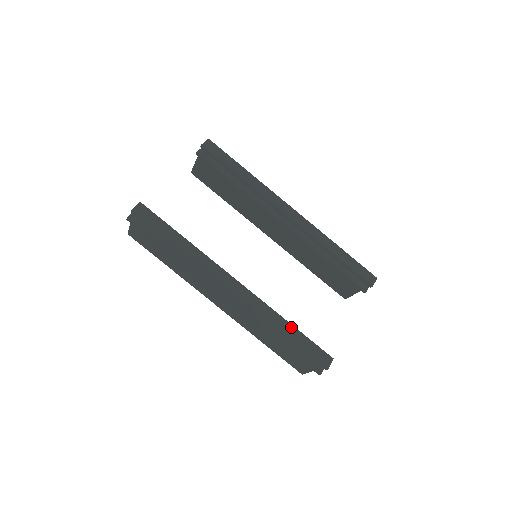
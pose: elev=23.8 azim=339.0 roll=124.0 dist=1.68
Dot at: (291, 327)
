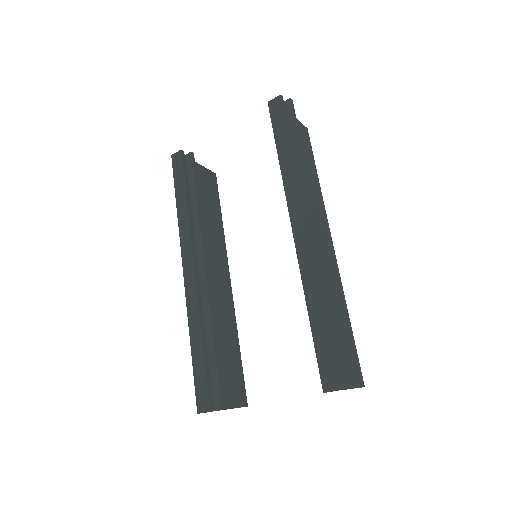
Dot at: (200, 345)
